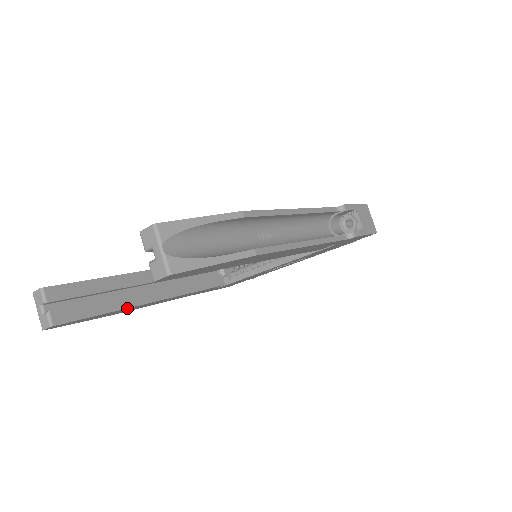
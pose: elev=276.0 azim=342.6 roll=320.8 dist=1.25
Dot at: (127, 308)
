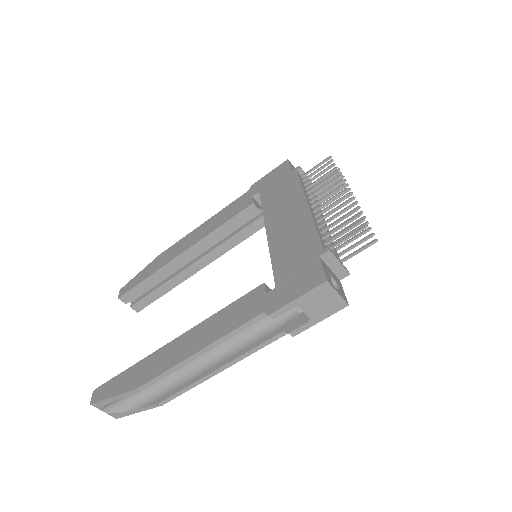
Dot at: (180, 283)
